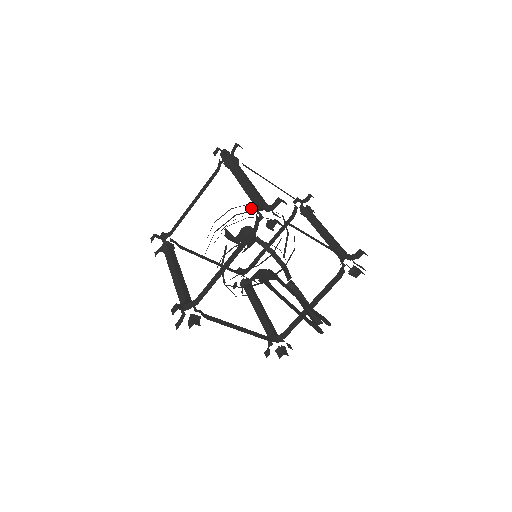
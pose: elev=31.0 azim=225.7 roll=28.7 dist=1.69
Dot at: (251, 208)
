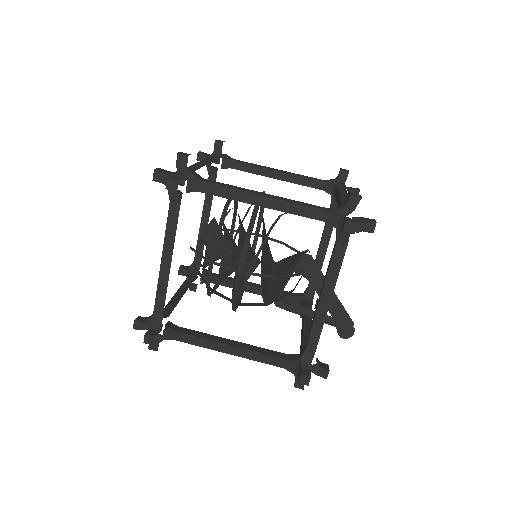
Dot at: (341, 169)
